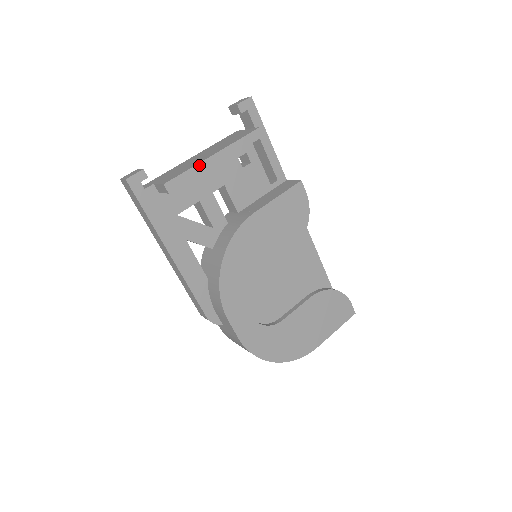
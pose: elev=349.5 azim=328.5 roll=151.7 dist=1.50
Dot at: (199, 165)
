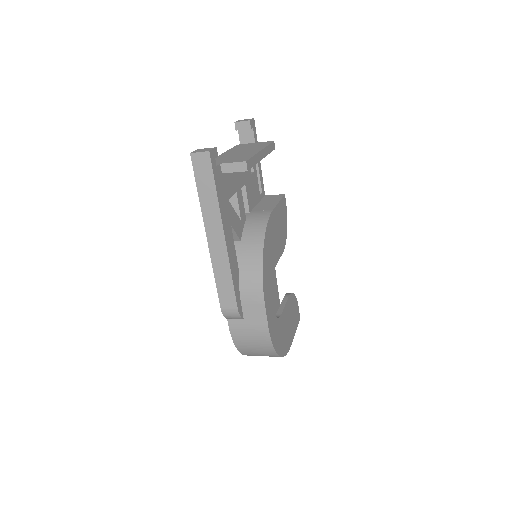
Dot at: (257, 155)
